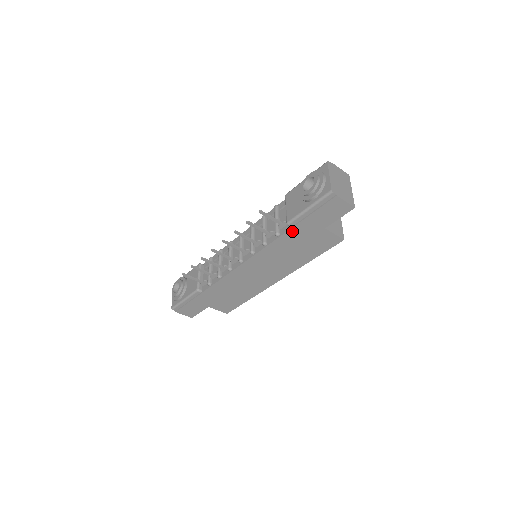
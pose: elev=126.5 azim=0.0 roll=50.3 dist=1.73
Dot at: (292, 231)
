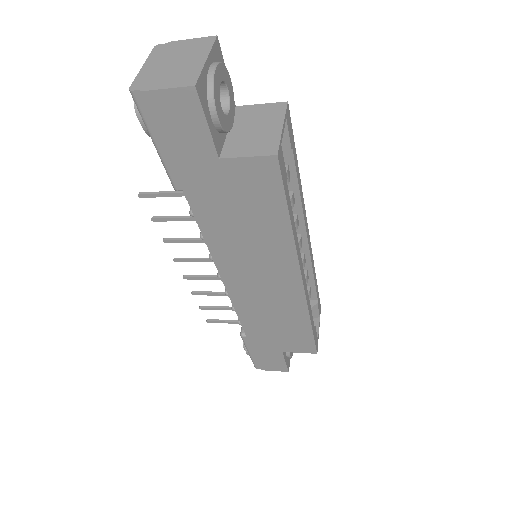
Dot at: (192, 196)
